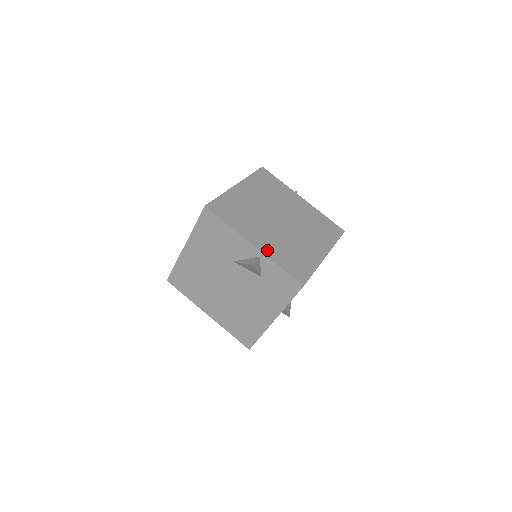
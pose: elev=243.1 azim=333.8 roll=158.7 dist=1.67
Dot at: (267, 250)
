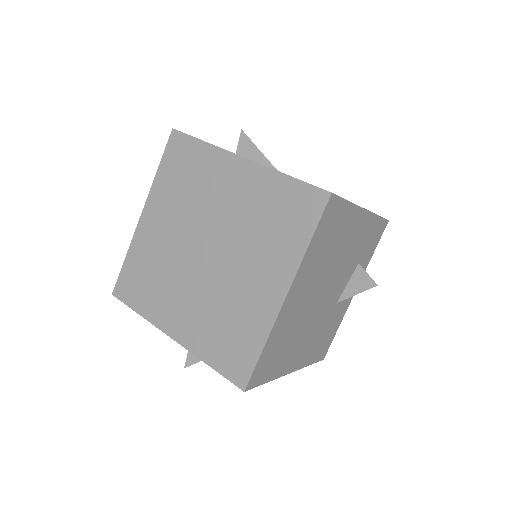
Dot at: (189, 338)
